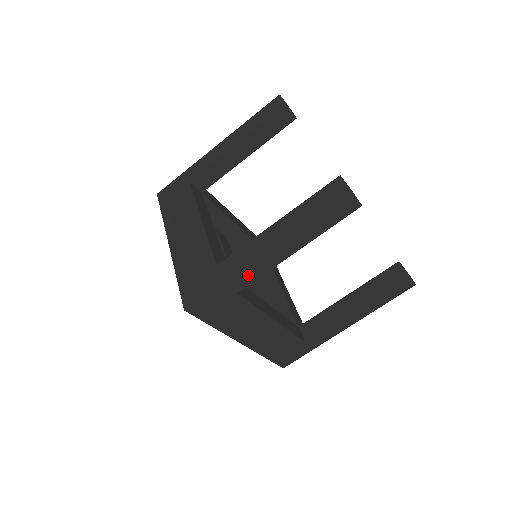
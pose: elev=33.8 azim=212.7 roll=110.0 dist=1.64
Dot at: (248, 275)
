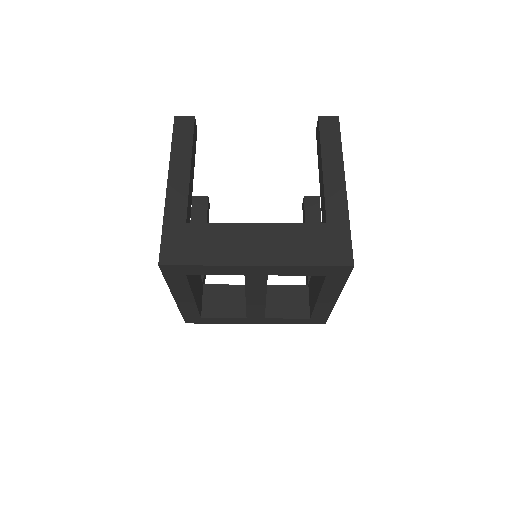
Dot at: (176, 205)
